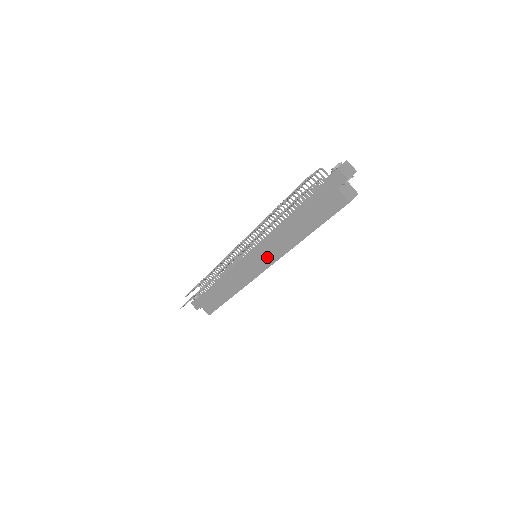
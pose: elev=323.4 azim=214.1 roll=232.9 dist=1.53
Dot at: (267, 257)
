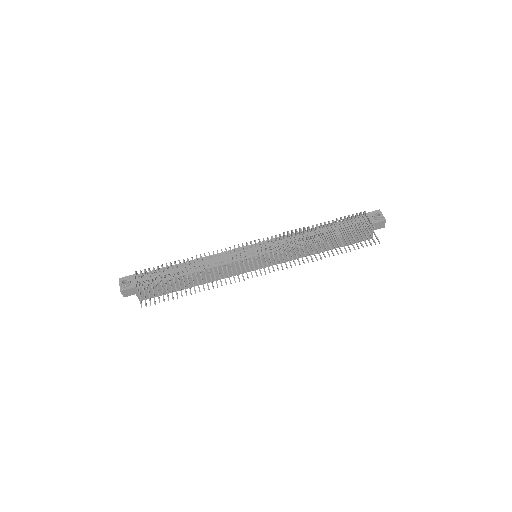
Dot at: occluded
